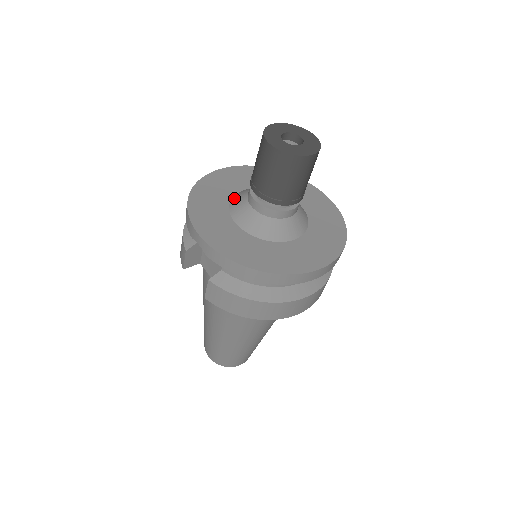
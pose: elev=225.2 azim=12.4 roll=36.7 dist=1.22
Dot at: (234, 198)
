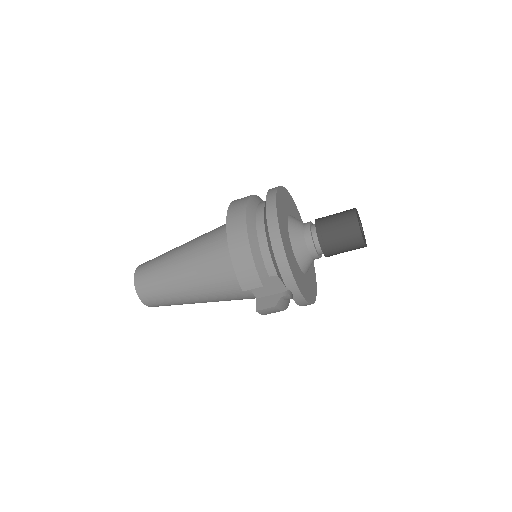
Dot at: (293, 240)
